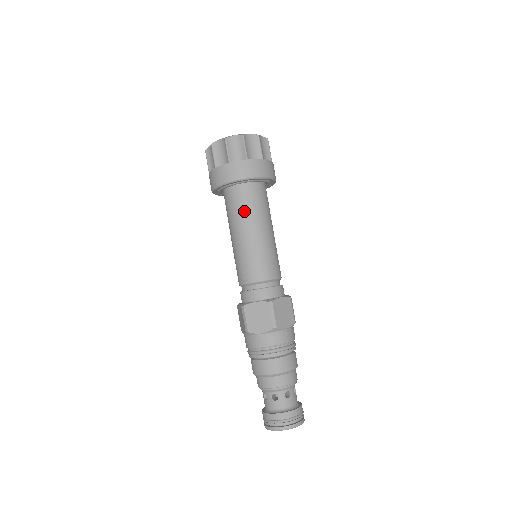
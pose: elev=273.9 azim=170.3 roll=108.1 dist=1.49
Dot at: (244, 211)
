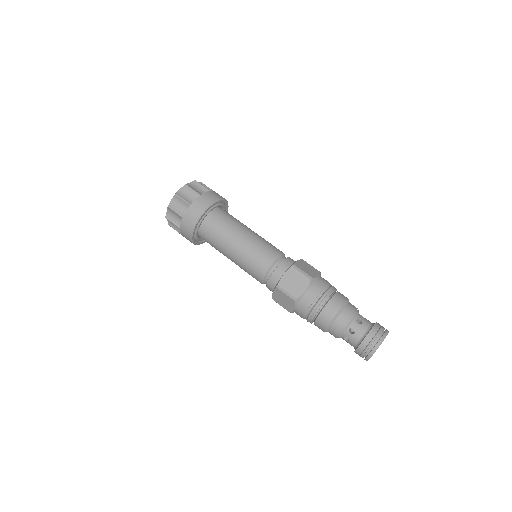
Dot at: (216, 244)
